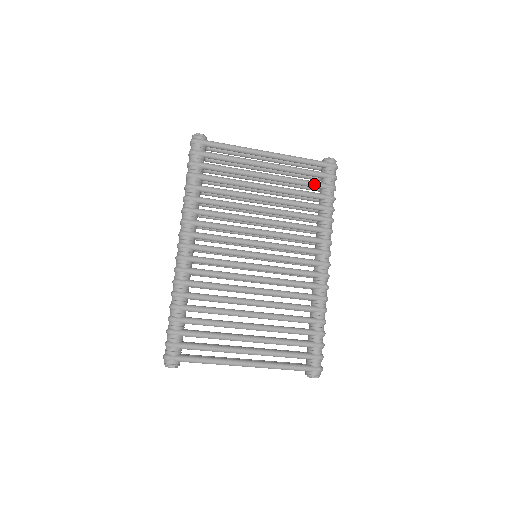
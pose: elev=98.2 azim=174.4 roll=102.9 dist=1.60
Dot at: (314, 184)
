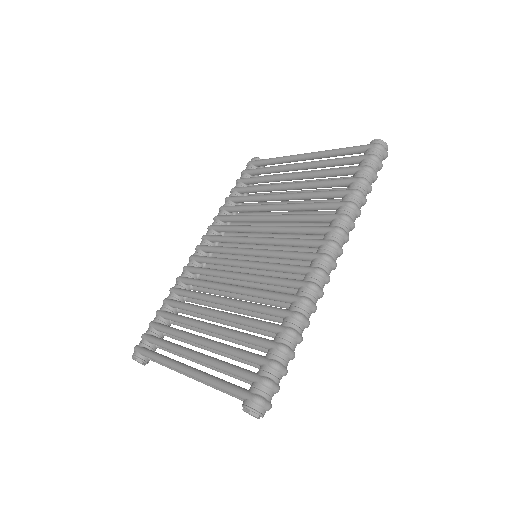
Dot at: (341, 170)
